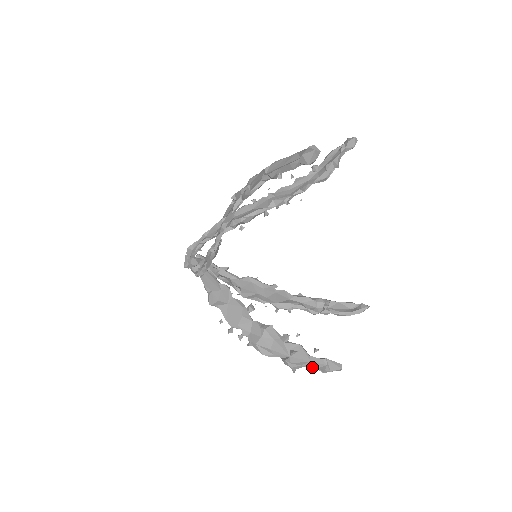
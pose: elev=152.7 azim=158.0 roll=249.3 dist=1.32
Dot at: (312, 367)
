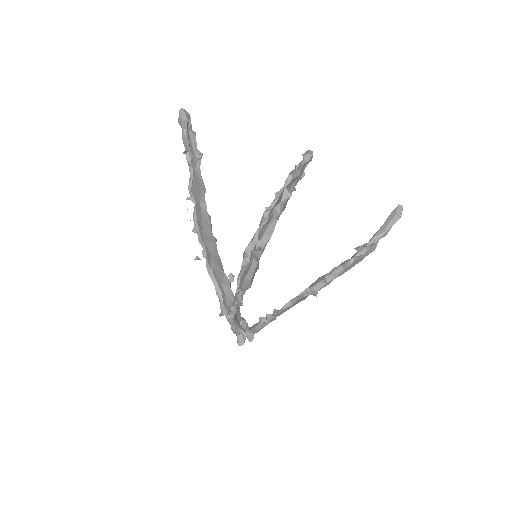
Dot at: (269, 224)
